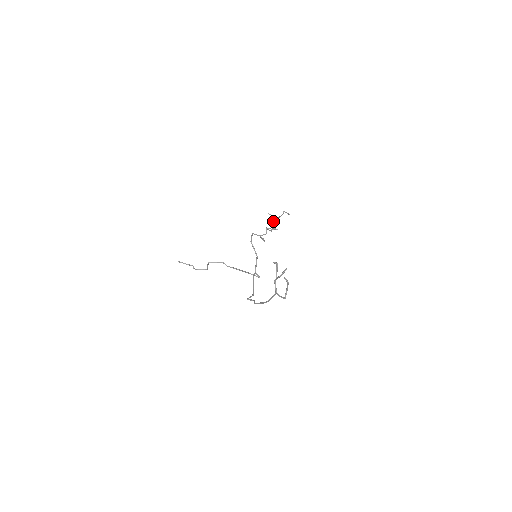
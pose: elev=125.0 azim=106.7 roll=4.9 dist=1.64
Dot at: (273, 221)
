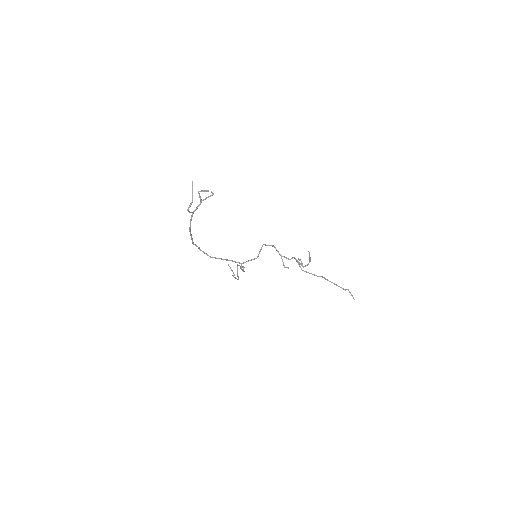
Dot at: (309, 261)
